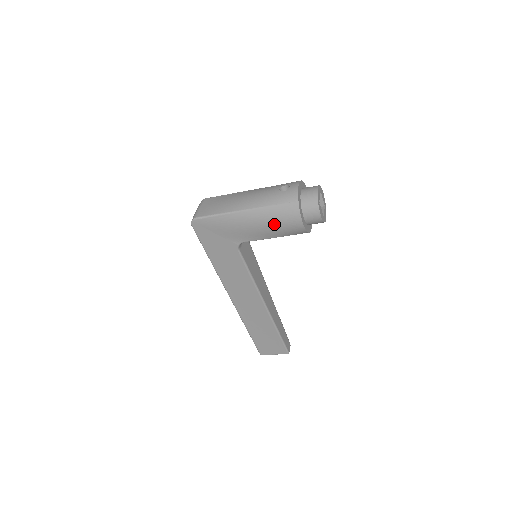
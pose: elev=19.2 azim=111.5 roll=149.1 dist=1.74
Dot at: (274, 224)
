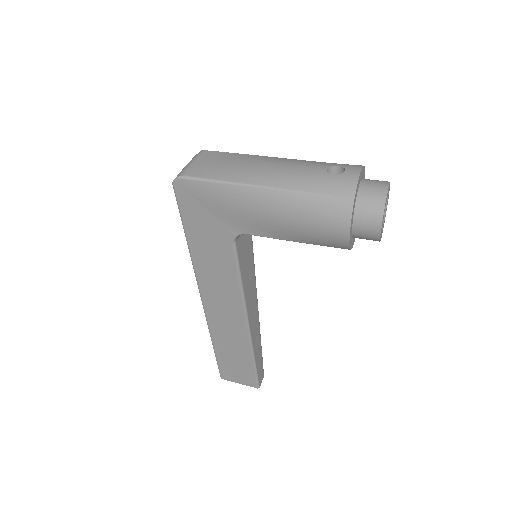
Dot at: (303, 222)
